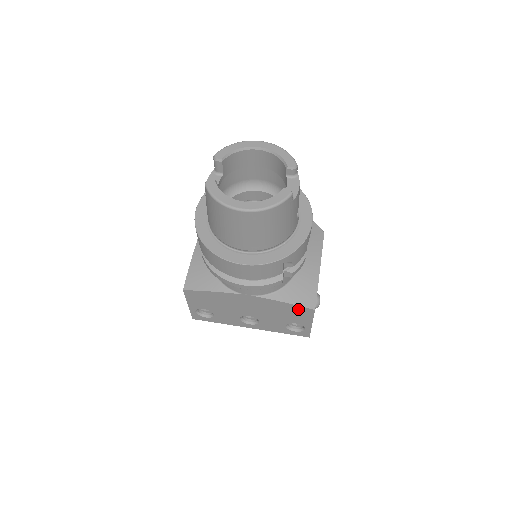
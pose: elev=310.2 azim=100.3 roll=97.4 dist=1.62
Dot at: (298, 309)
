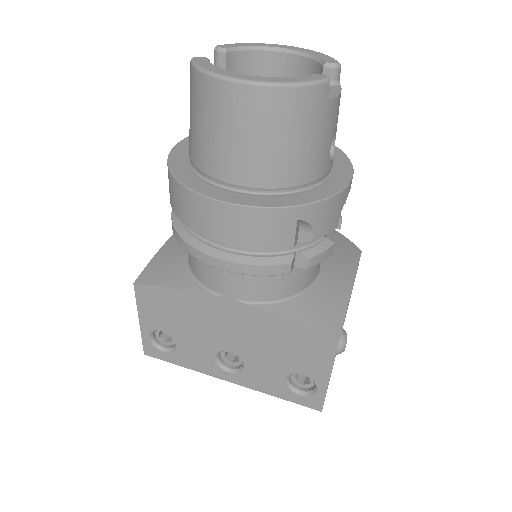
Dot at: (310, 338)
